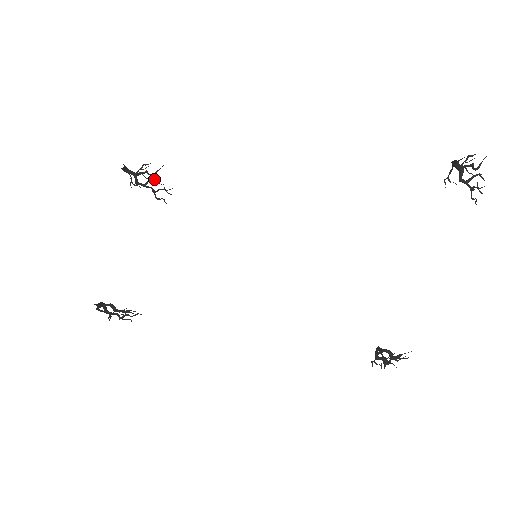
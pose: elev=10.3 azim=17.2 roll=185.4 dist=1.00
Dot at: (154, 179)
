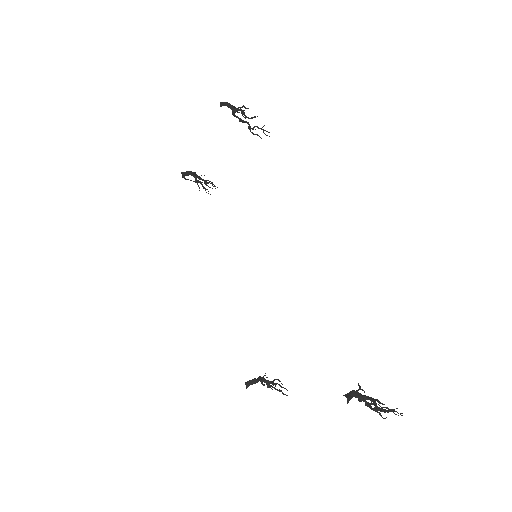
Dot at: (248, 123)
